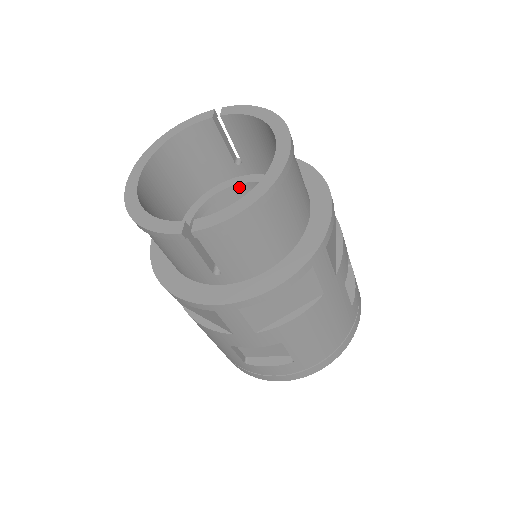
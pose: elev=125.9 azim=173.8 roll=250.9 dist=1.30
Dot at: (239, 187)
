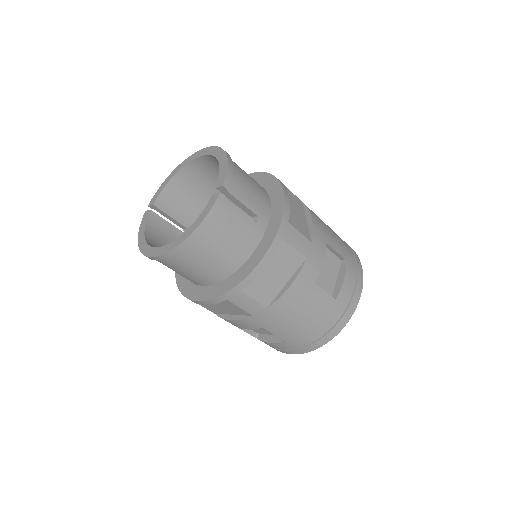
Dot at: occluded
